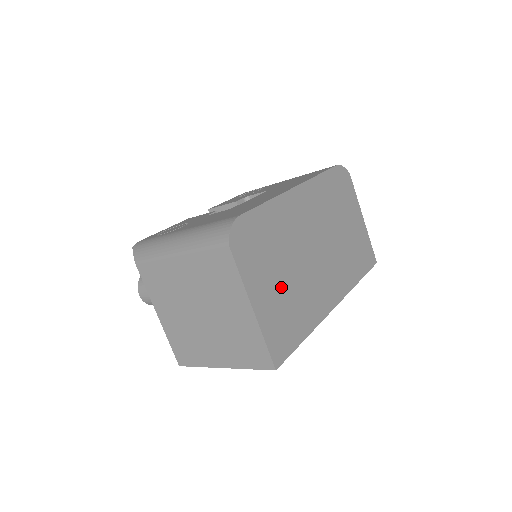
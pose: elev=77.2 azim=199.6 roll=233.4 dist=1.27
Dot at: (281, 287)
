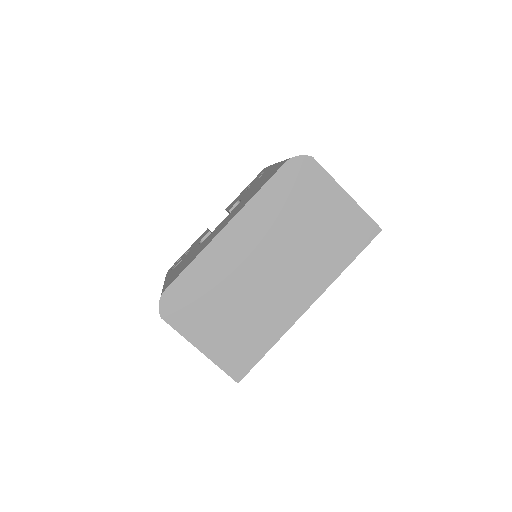
Dot at: (228, 322)
